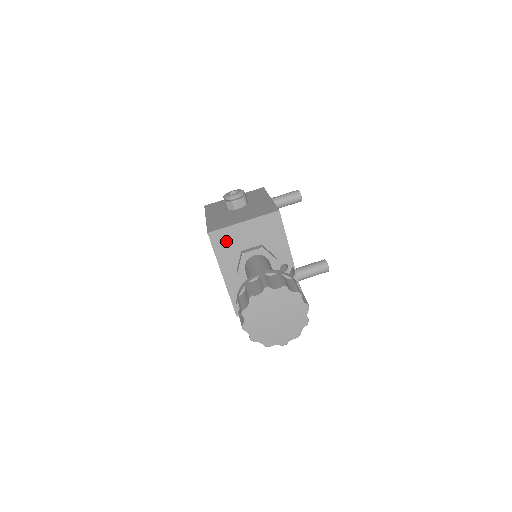
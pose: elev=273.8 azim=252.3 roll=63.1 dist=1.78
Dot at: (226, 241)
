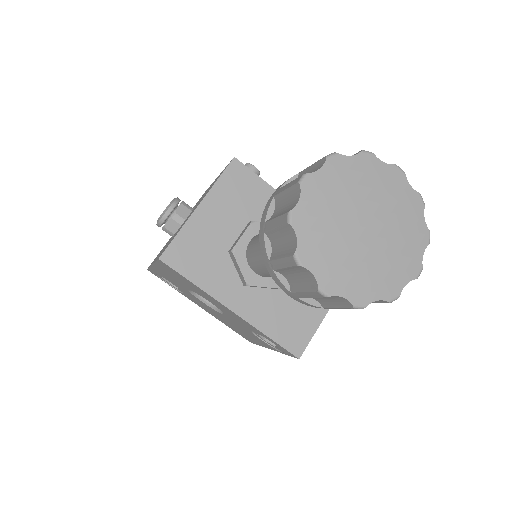
Dot at: (195, 252)
